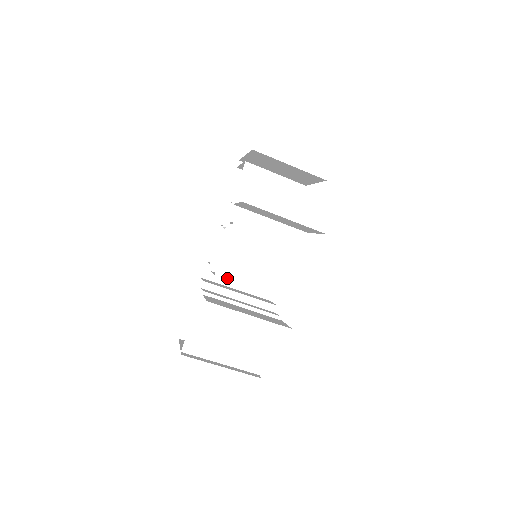
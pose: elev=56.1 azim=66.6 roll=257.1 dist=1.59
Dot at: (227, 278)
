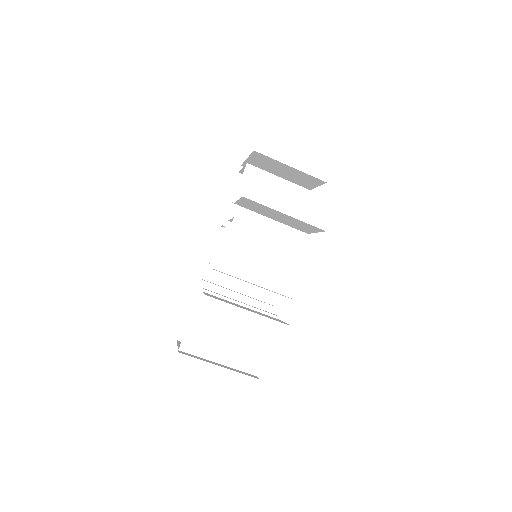
Dot at: (226, 273)
